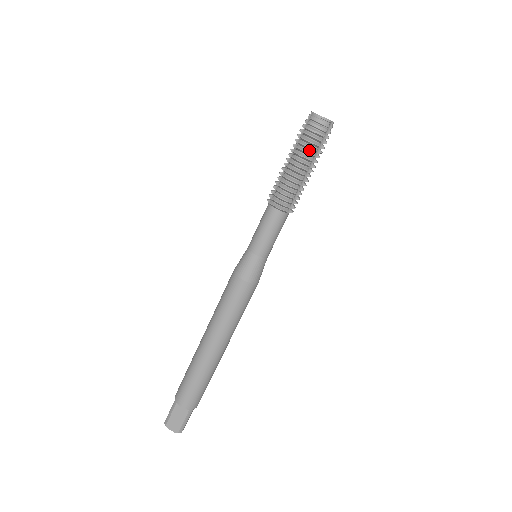
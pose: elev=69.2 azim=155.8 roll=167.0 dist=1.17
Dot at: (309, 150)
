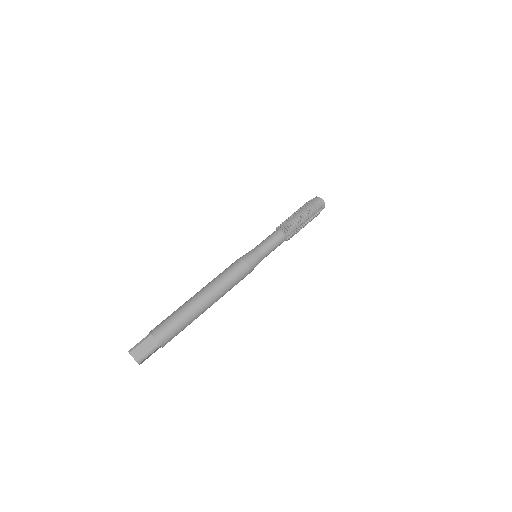
Dot at: (311, 211)
